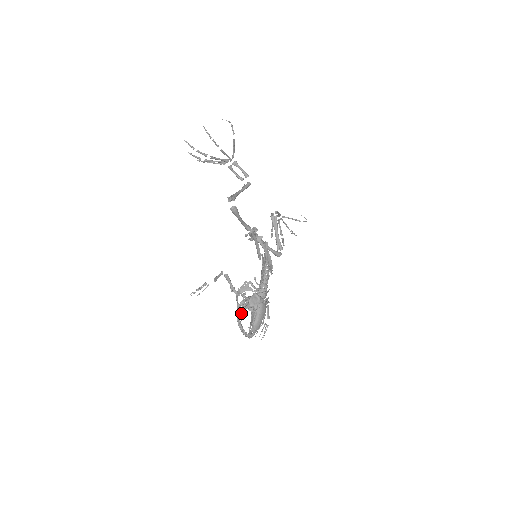
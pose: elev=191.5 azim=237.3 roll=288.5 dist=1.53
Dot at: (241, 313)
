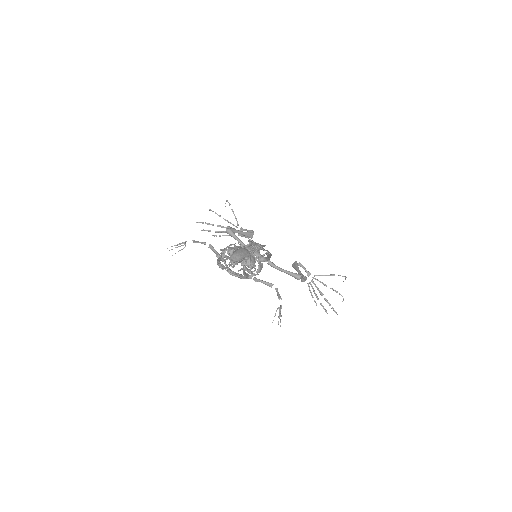
Dot at: (222, 260)
